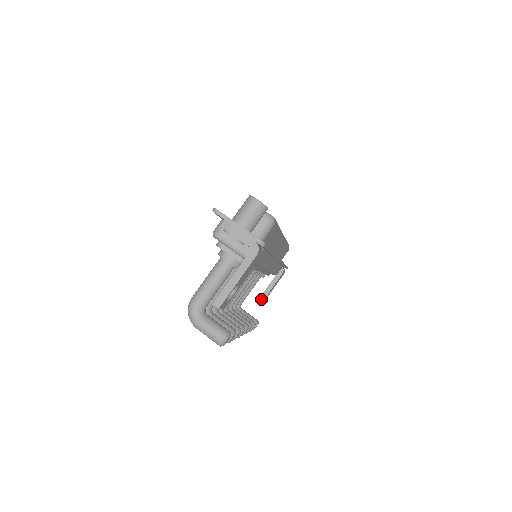
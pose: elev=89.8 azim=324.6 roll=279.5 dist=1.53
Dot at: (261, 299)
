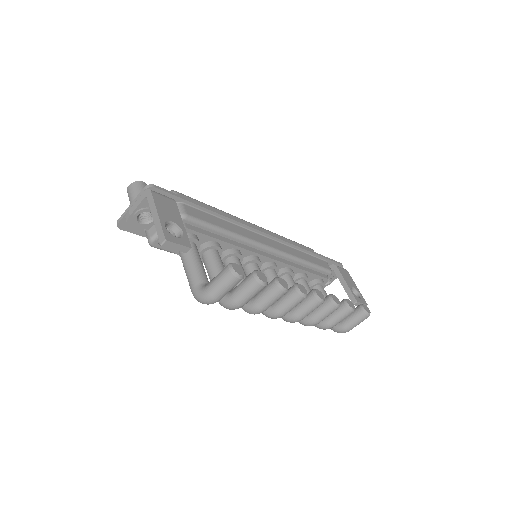
Dot at: (352, 299)
